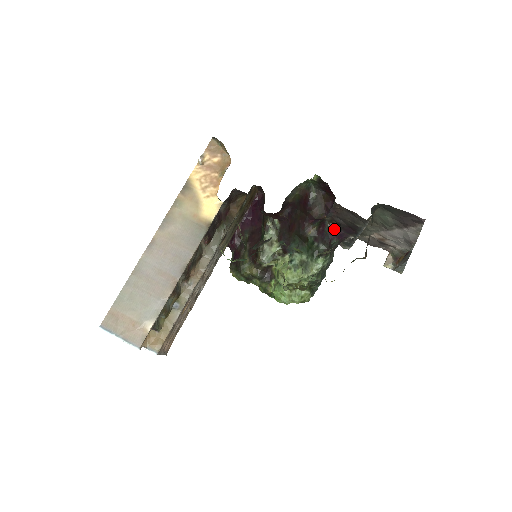
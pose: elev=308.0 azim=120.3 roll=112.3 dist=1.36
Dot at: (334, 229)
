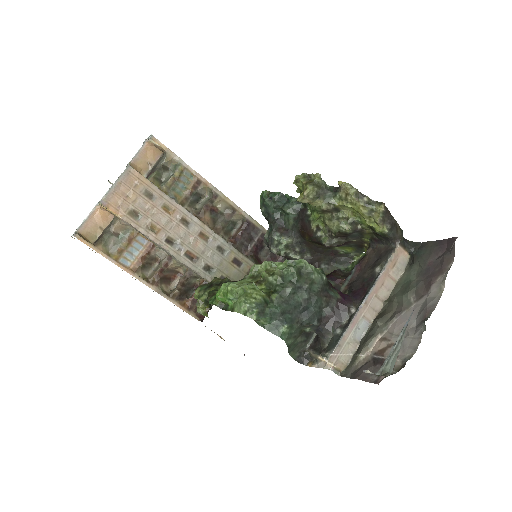
Dot at: occluded
